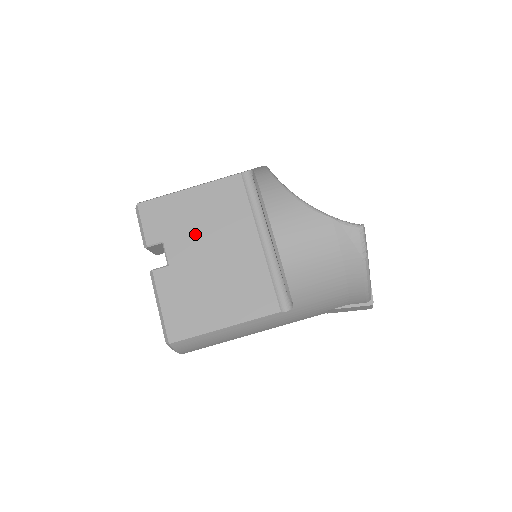
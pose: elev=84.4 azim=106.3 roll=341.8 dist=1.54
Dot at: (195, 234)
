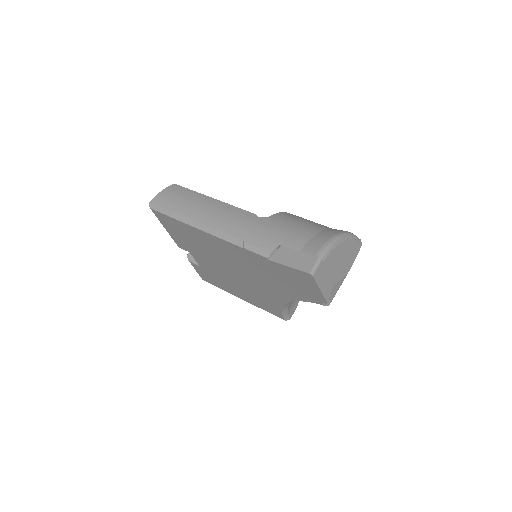
Dot at: occluded
